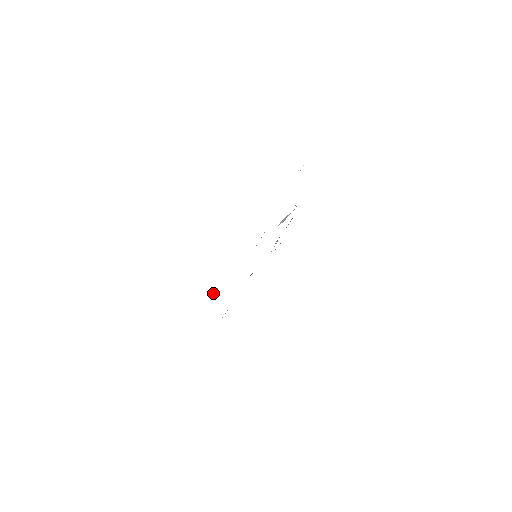
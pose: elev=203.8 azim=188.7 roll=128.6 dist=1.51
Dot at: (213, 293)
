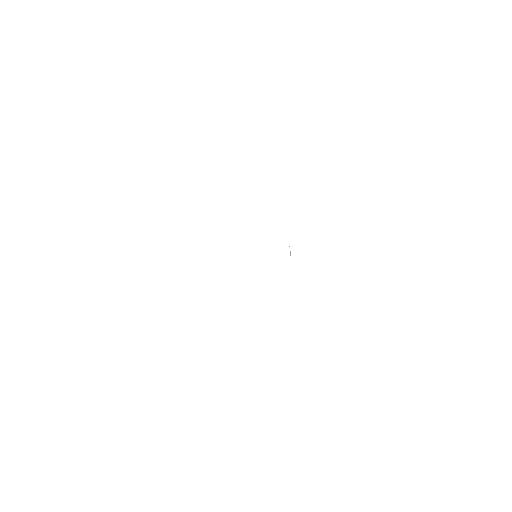
Dot at: occluded
